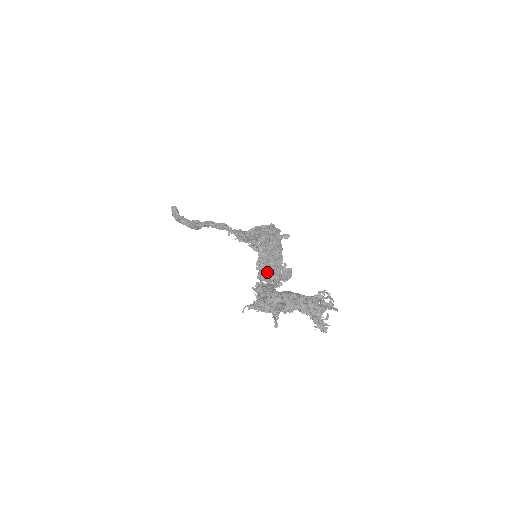
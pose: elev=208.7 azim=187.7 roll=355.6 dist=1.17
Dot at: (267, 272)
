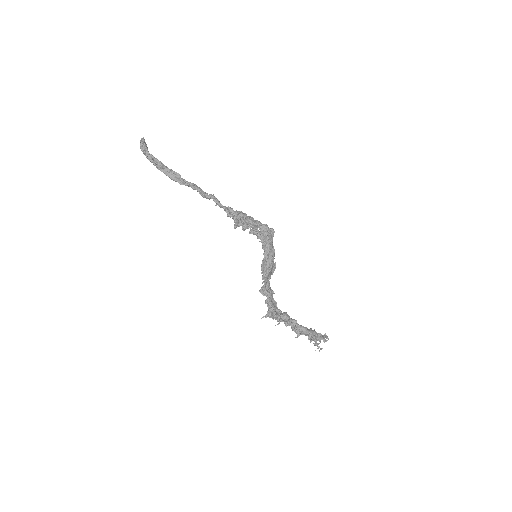
Dot at: (268, 277)
